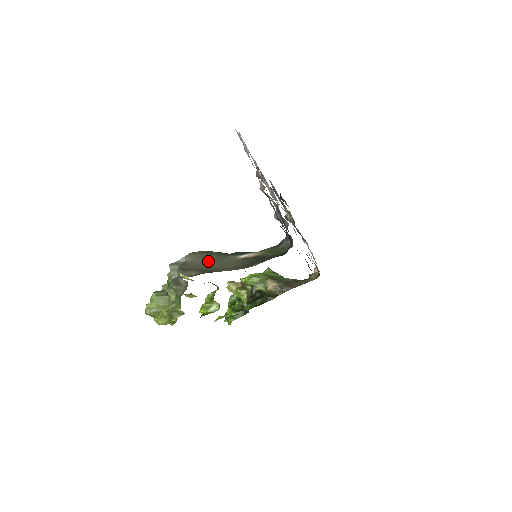
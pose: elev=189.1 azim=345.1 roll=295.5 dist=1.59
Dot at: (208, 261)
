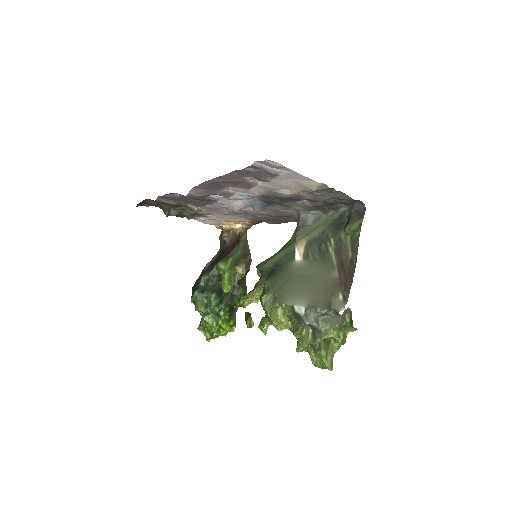
Dot at: (306, 287)
